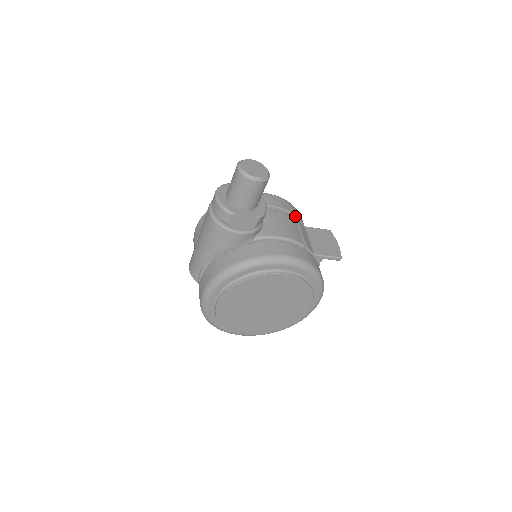
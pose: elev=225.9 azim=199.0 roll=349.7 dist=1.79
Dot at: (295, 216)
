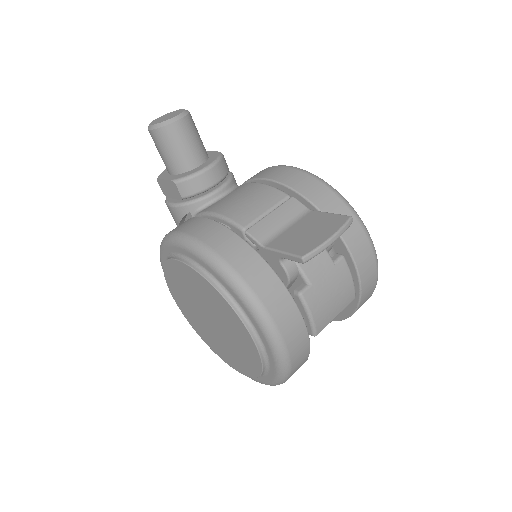
Dot at: (298, 193)
